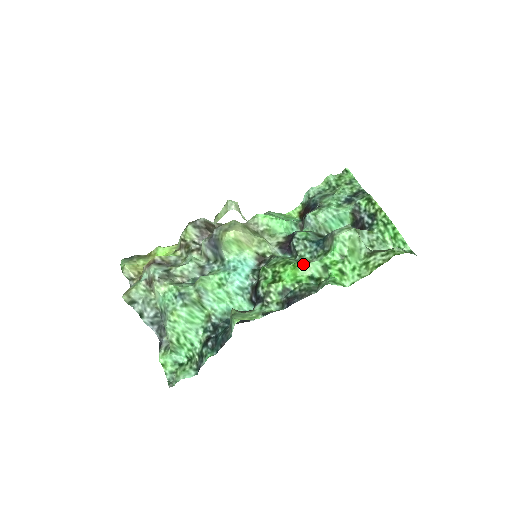
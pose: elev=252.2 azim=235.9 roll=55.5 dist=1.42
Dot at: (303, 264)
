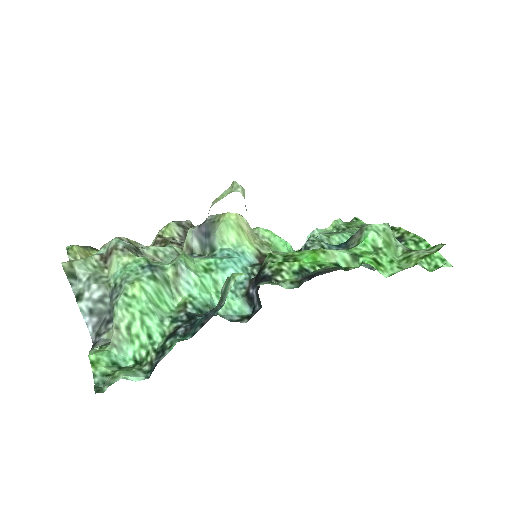
Dot at: occluded
